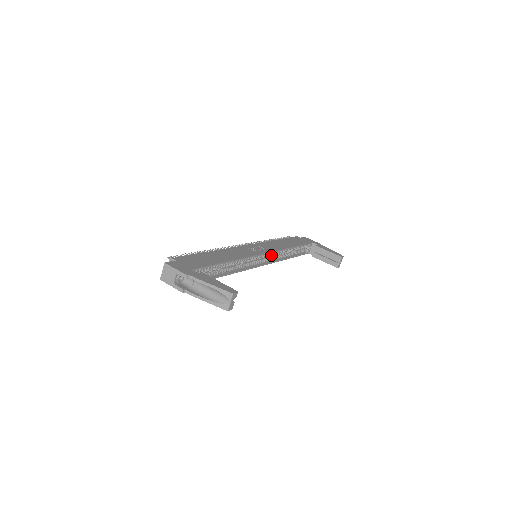
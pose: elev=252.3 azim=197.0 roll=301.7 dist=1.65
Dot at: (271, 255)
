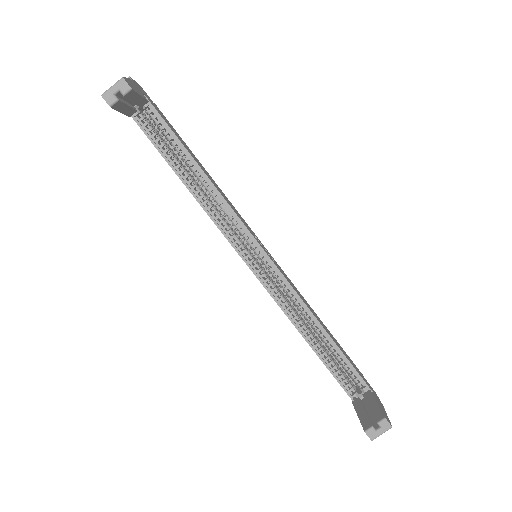
Dot at: (279, 288)
